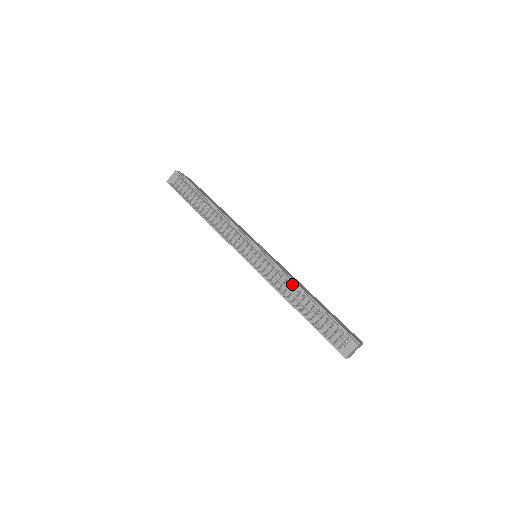
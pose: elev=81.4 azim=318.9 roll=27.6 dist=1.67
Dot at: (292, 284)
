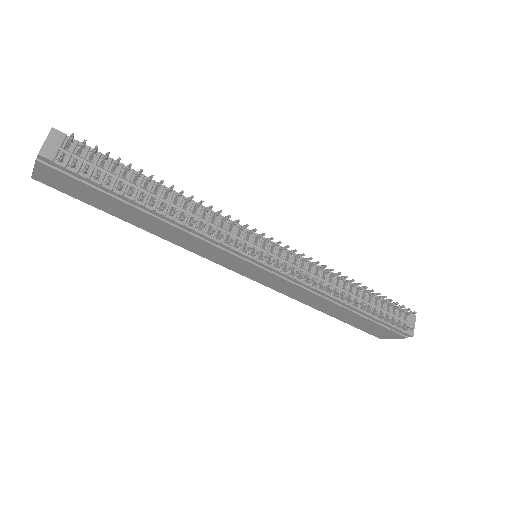
Dot at: (331, 275)
